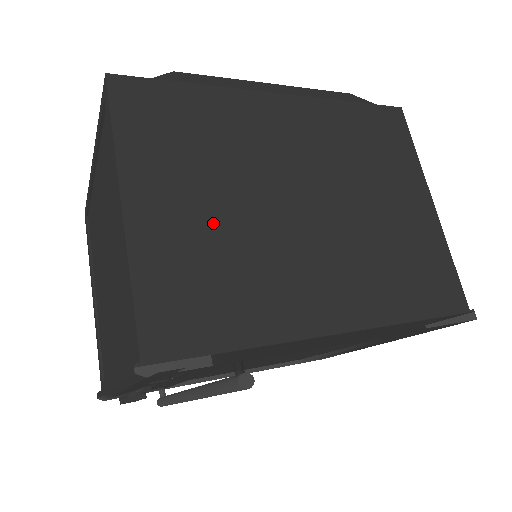
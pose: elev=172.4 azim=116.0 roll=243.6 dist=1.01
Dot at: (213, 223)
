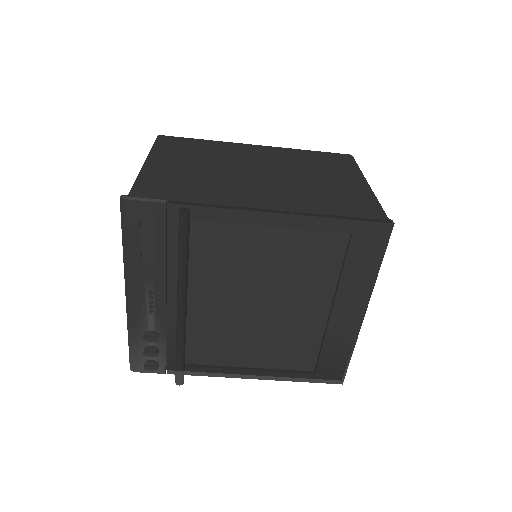
Dot at: (194, 172)
